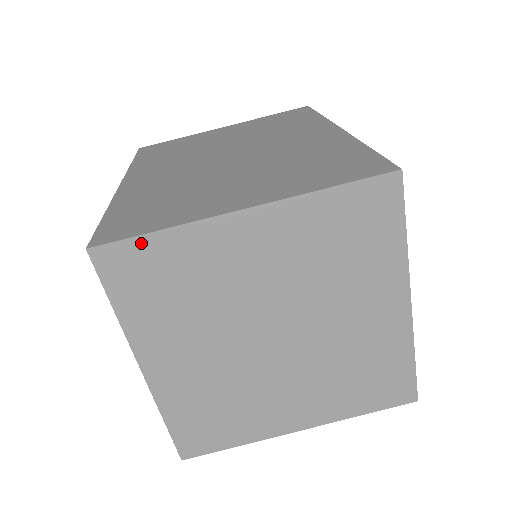
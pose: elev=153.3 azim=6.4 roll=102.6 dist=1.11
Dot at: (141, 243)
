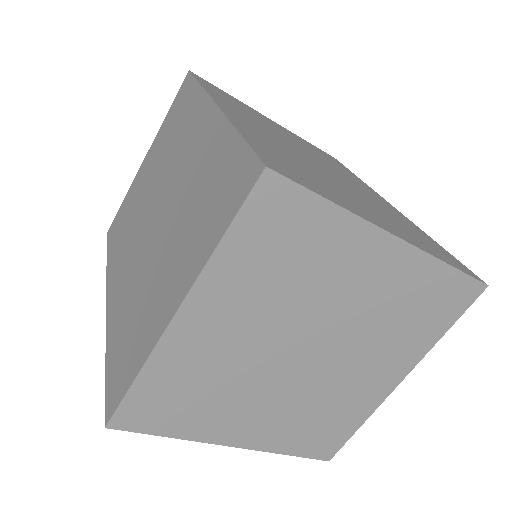
Dot at: (134, 395)
